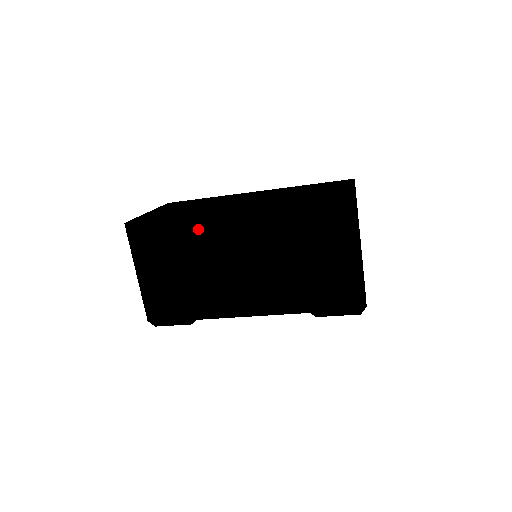
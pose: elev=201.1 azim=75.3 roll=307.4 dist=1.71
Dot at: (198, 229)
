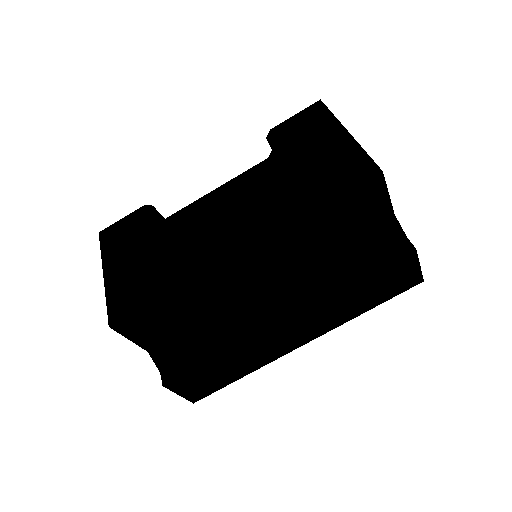
Dot at: occluded
